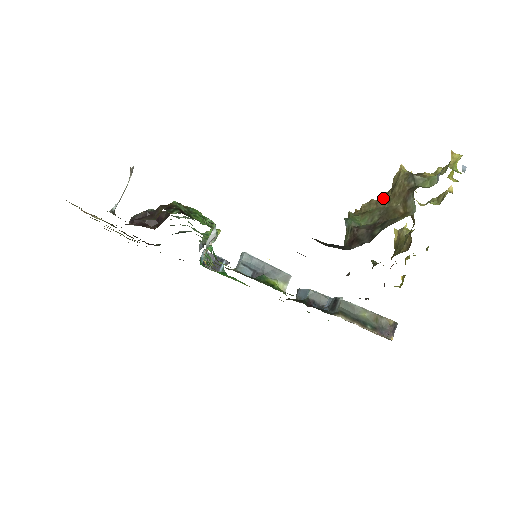
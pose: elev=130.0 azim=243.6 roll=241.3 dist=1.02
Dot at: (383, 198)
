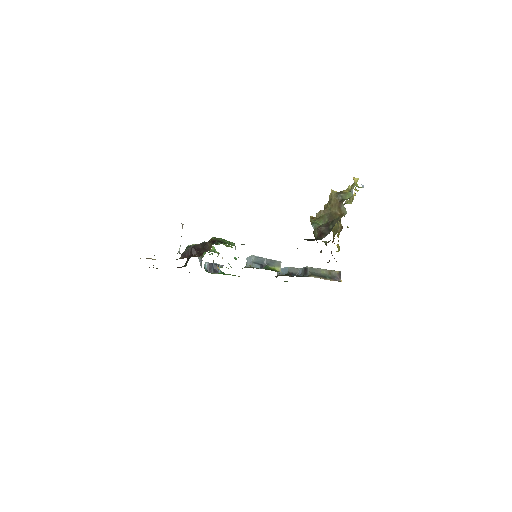
Dot at: (326, 208)
